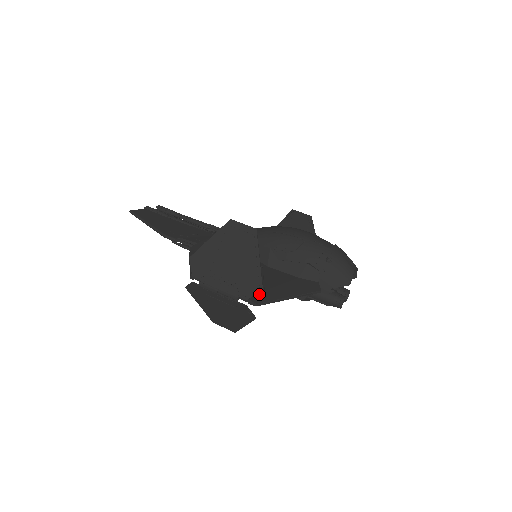
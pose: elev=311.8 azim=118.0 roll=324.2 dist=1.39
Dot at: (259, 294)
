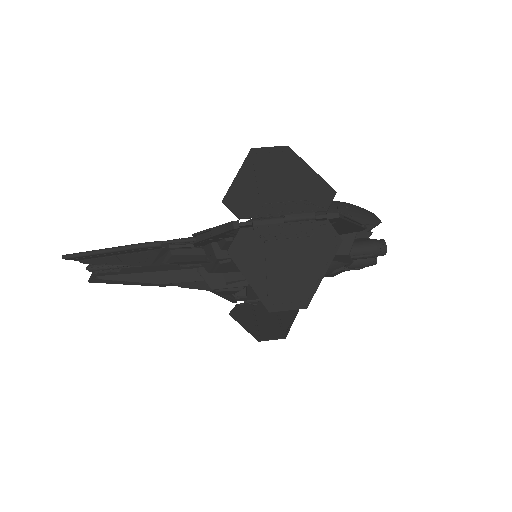
Dot at: occluded
